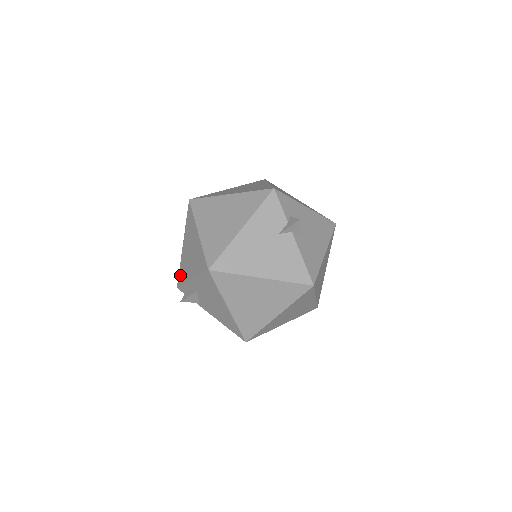
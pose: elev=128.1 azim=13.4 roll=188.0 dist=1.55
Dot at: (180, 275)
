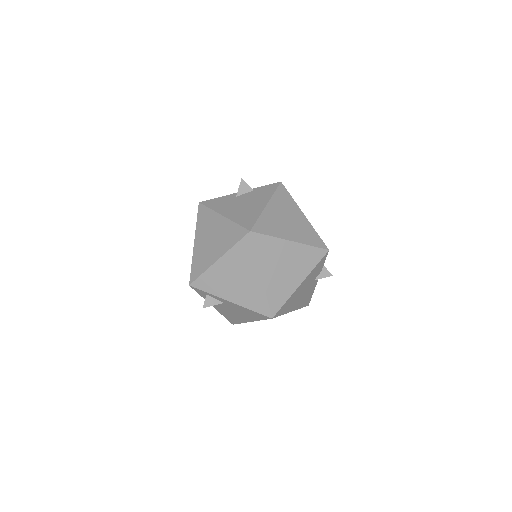
Dot at: (203, 281)
